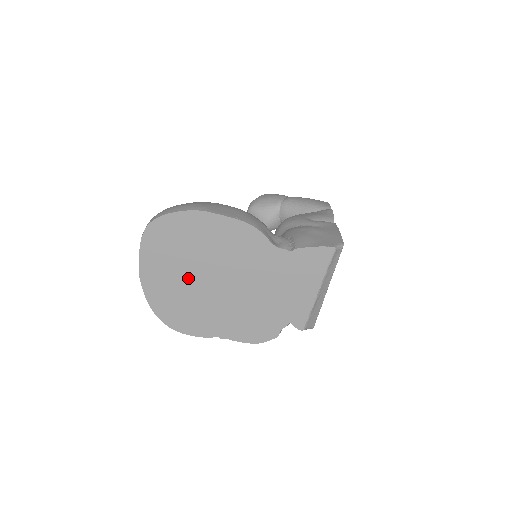
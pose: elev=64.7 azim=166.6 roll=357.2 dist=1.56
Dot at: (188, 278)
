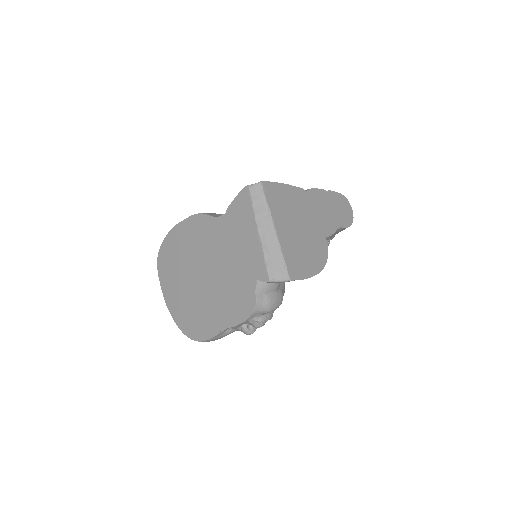
Dot at: (187, 286)
